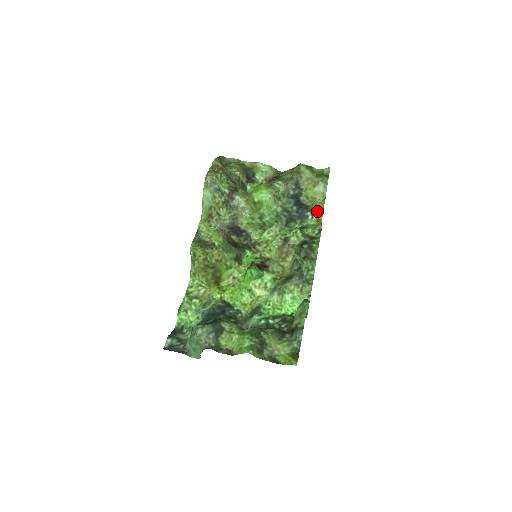
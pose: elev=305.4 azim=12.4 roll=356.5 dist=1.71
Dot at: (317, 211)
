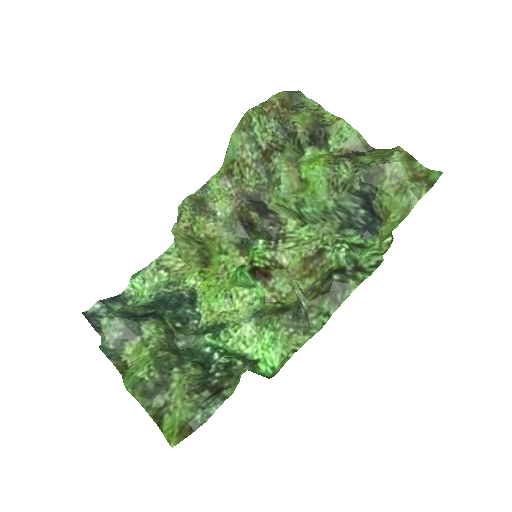
Dot at: (380, 233)
